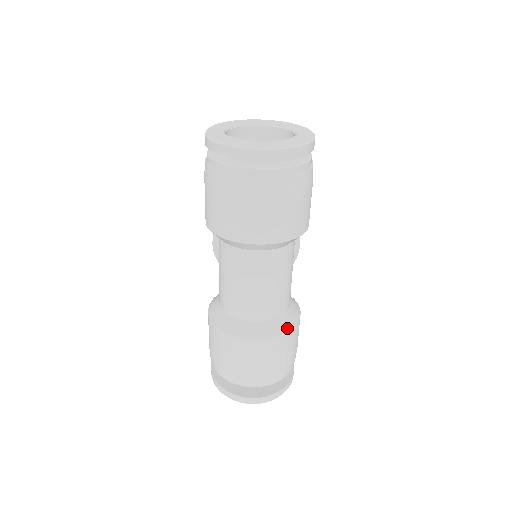
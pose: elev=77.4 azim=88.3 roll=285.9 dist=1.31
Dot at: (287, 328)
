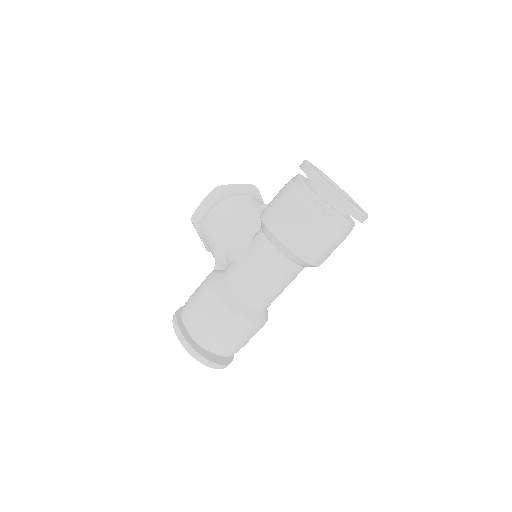
Dot at: occluded
